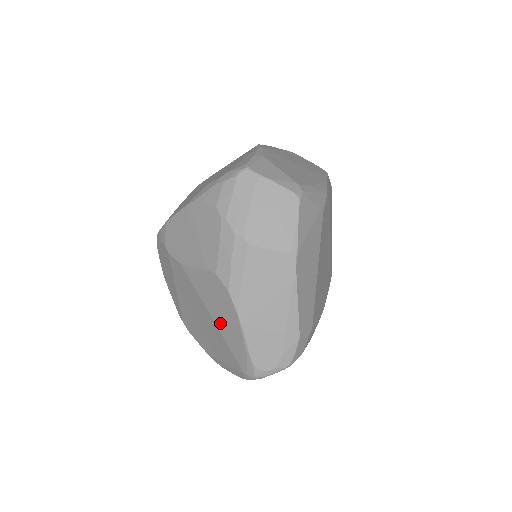
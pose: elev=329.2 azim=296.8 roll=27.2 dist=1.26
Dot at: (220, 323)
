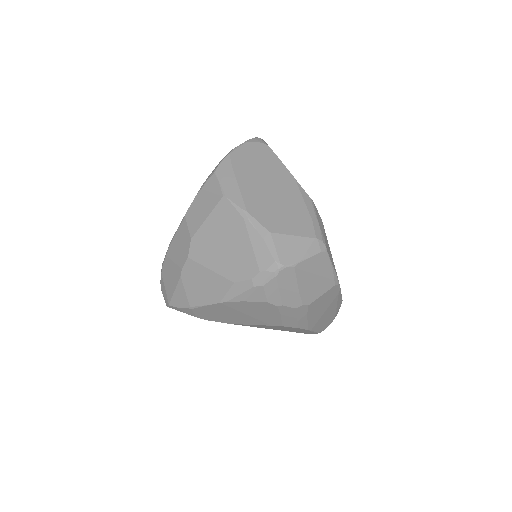
Dot at: (283, 330)
